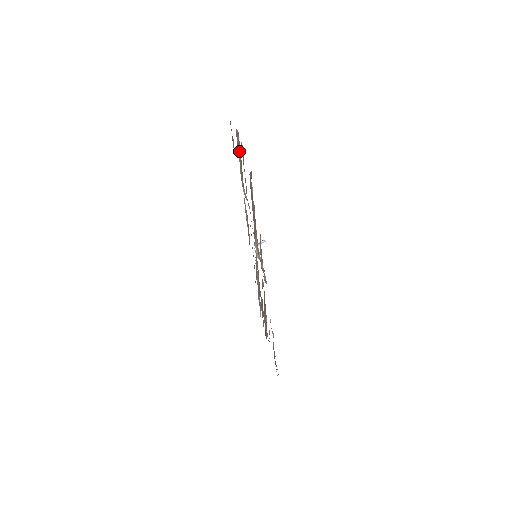
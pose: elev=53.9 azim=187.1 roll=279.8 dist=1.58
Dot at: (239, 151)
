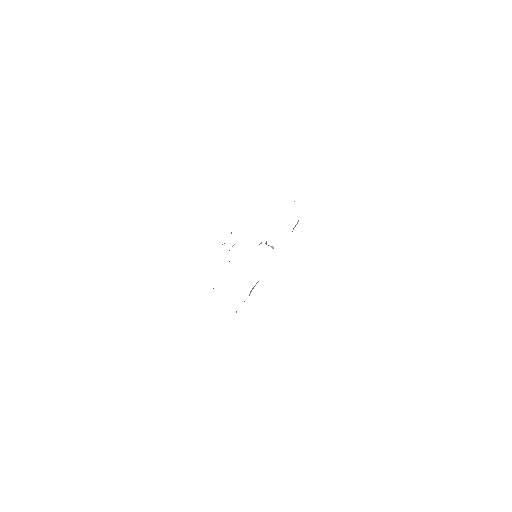
Dot at: occluded
